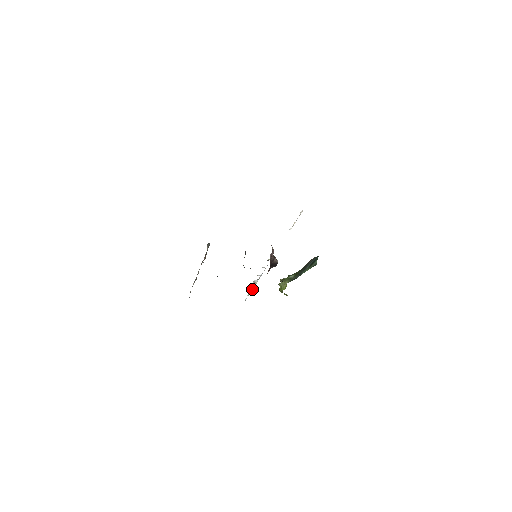
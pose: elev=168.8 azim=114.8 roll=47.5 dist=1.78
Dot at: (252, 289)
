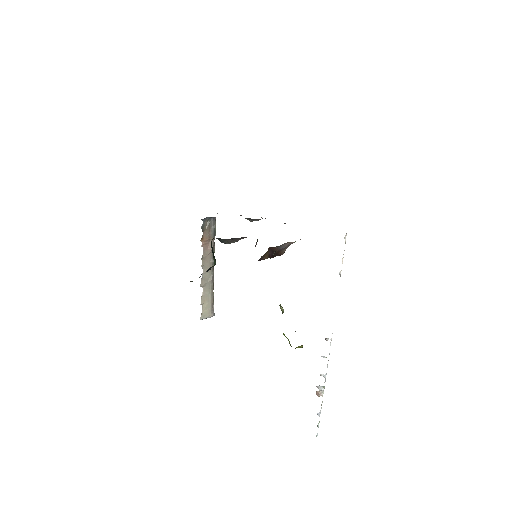
Dot at: occluded
